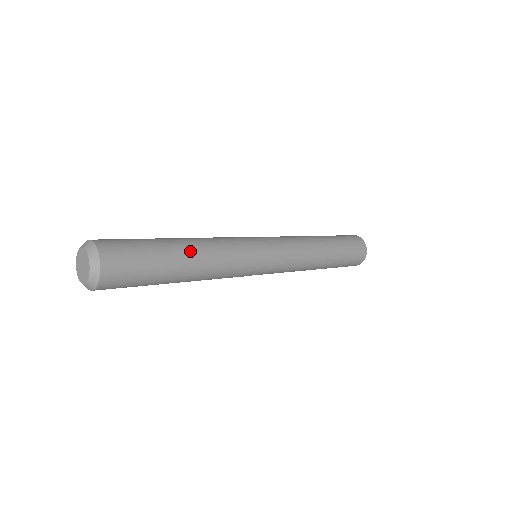
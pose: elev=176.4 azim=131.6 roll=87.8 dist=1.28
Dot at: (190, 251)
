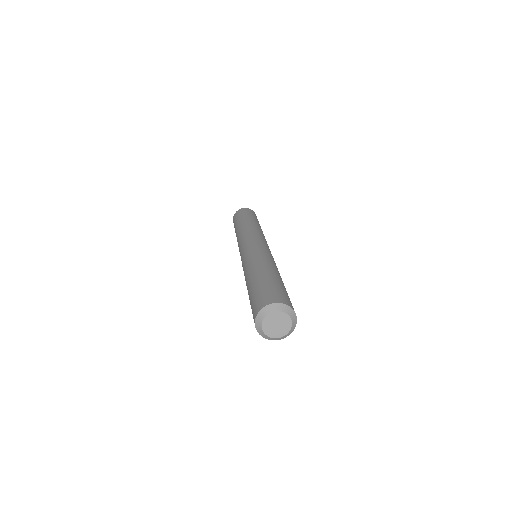
Dot at: (273, 270)
